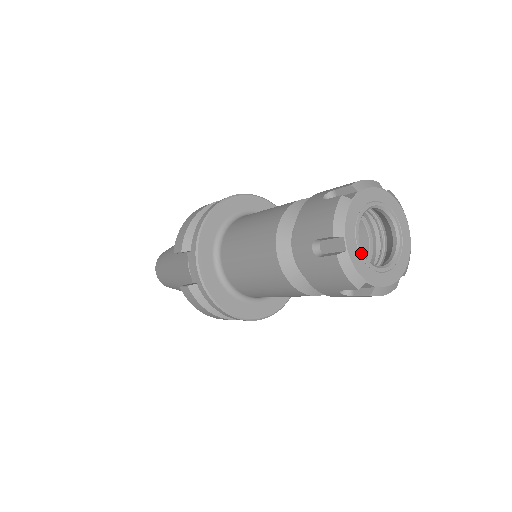
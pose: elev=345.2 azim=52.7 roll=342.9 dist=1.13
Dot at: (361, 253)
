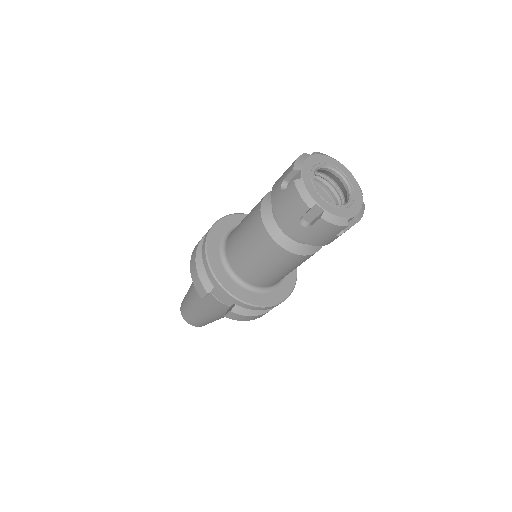
Dot at: (332, 204)
